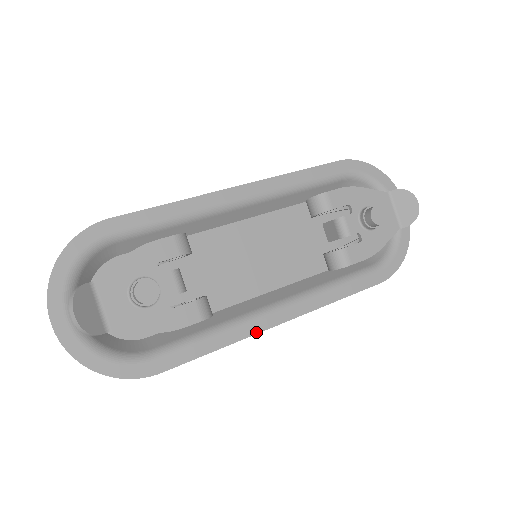
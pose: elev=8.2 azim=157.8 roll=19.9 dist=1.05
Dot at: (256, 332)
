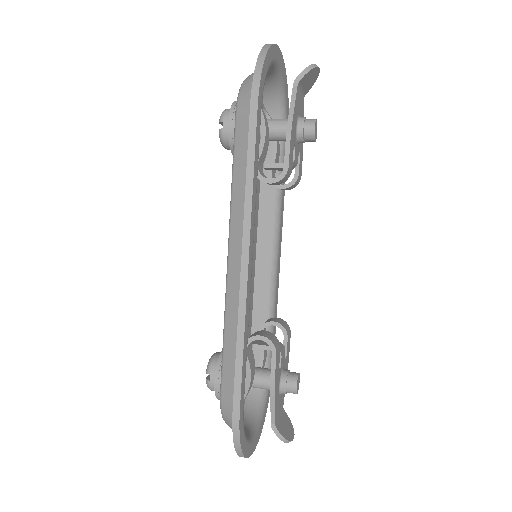
Dot at: occluded
